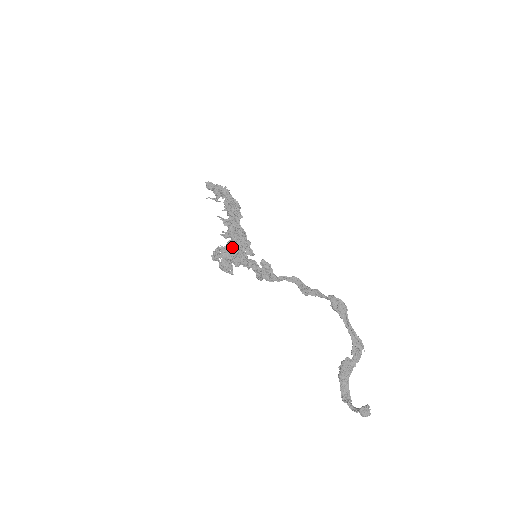
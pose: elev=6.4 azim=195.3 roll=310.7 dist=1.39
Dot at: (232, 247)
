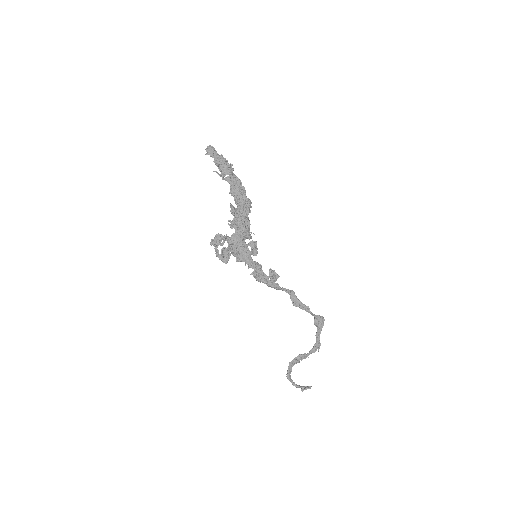
Dot at: (238, 241)
